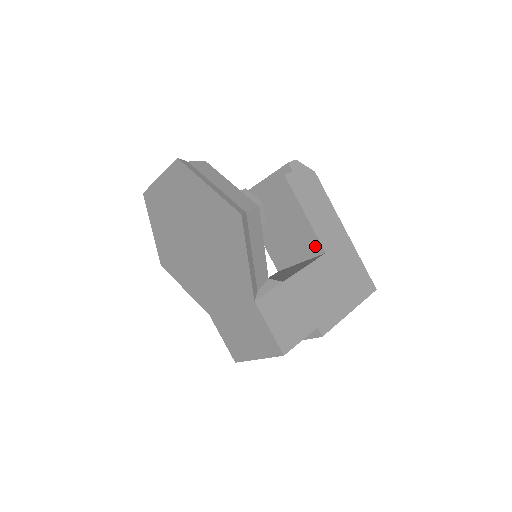
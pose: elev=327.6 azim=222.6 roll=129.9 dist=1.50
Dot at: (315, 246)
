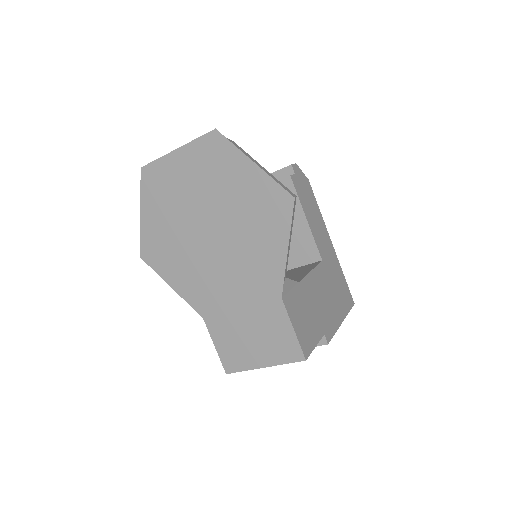
Dot at: (311, 253)
